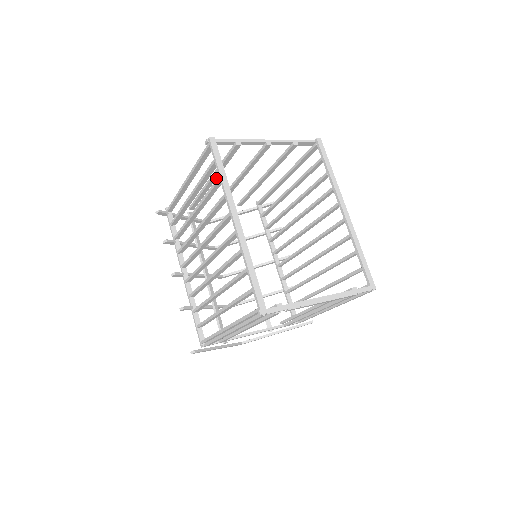
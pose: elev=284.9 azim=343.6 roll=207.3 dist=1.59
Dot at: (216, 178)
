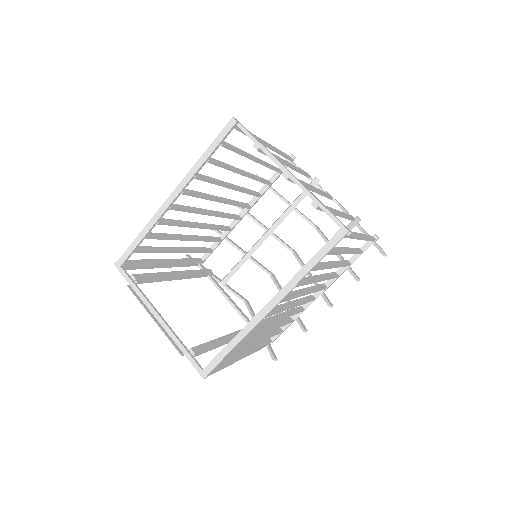
Dot at: (285, 165)
